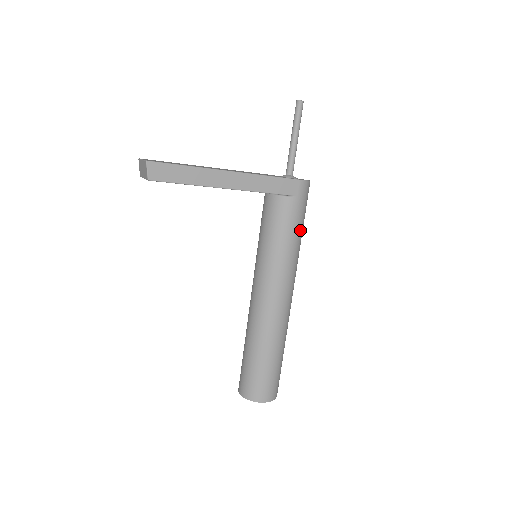
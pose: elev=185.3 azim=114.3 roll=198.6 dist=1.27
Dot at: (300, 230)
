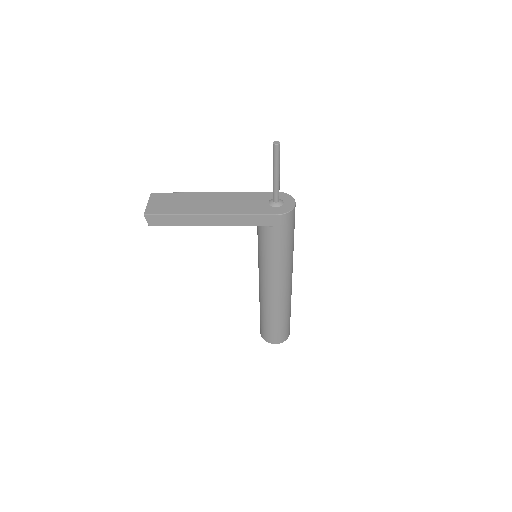
Dot at: (286, 246)
